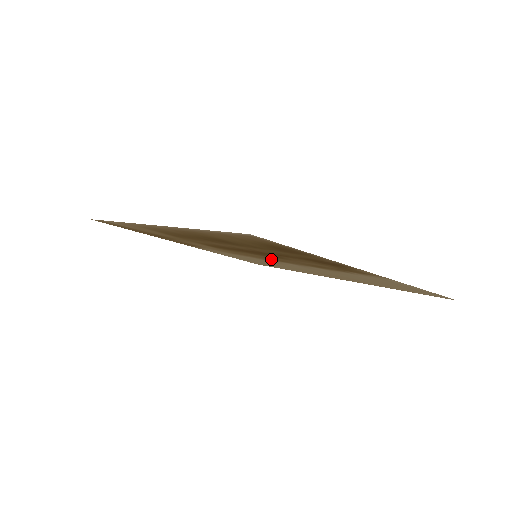
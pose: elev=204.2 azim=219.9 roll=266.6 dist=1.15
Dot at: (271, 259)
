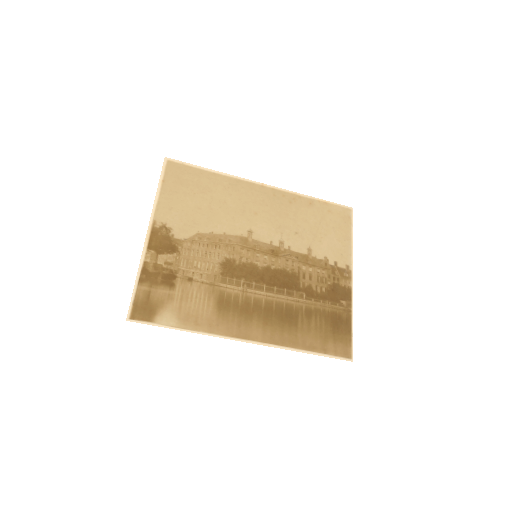
Dot at: (265, 251)
